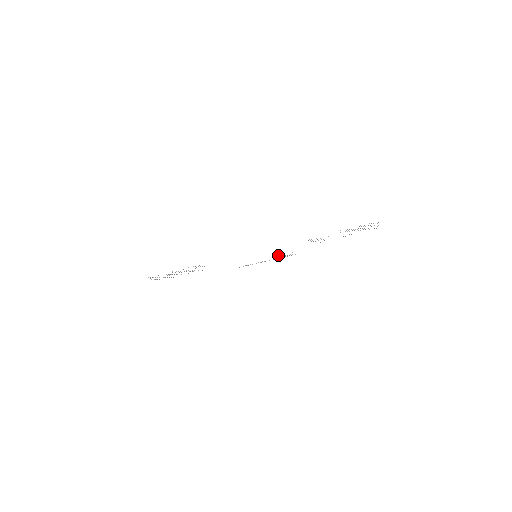
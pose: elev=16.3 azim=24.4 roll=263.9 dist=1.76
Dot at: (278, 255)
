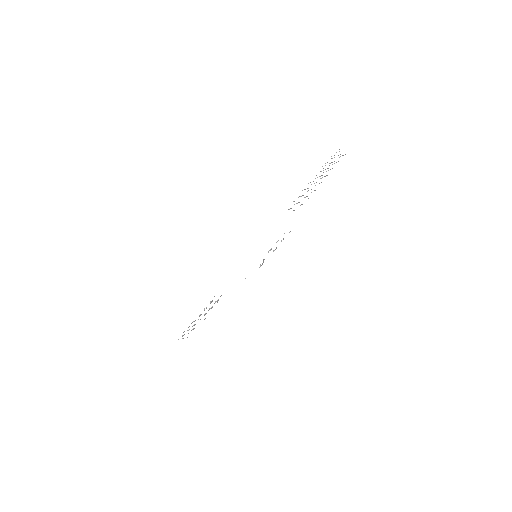
Dot at: (276, 242)
